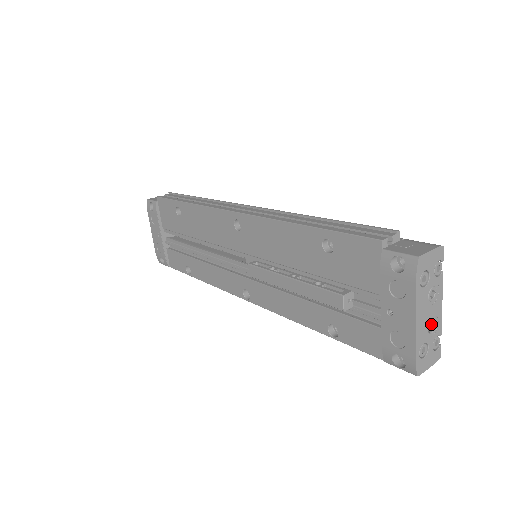
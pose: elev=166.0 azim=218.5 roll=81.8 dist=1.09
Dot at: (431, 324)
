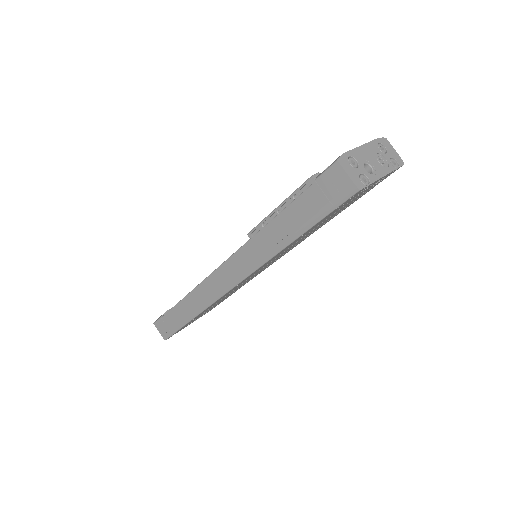
Dot at: (368, 175)
